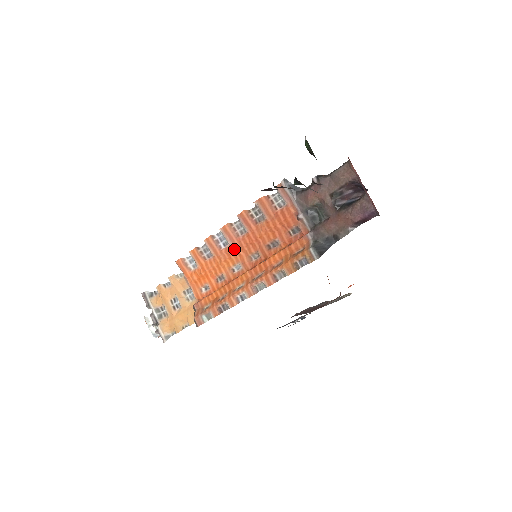
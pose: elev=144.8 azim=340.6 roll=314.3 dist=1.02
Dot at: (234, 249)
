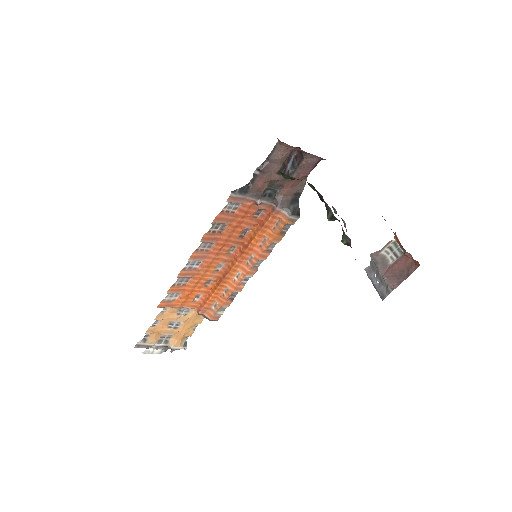
Dot at: (209, 260)
